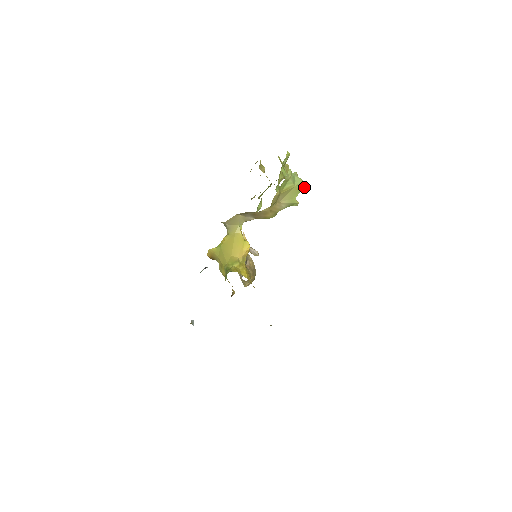
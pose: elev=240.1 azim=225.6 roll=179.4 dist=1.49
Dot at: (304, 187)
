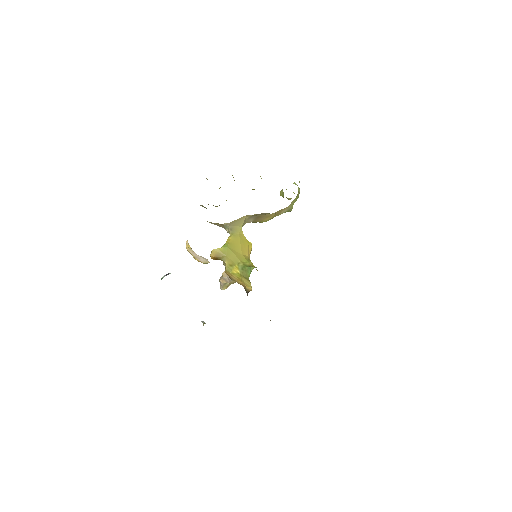
Dot at: occluded
